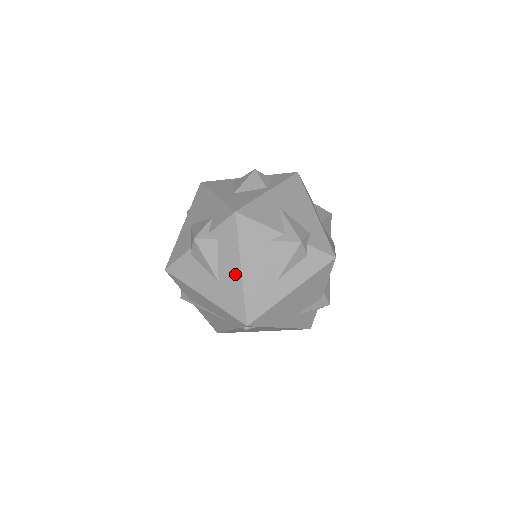
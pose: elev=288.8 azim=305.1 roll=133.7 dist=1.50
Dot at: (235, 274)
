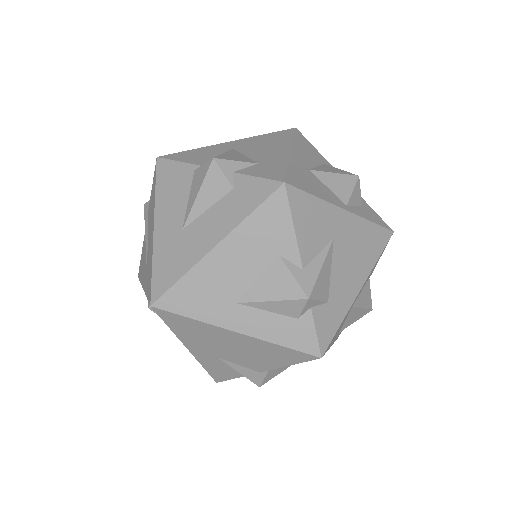
Dot at: (205, 242)
